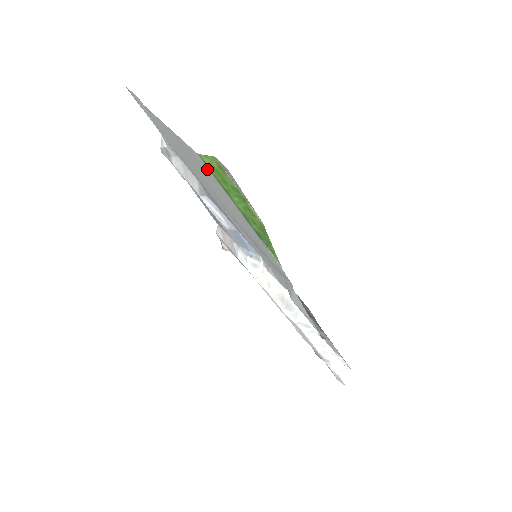
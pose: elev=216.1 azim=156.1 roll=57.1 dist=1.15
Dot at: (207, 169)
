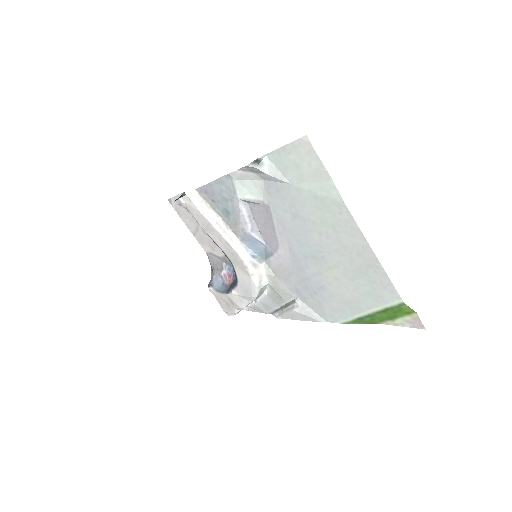
Dot at: (388, 300)
